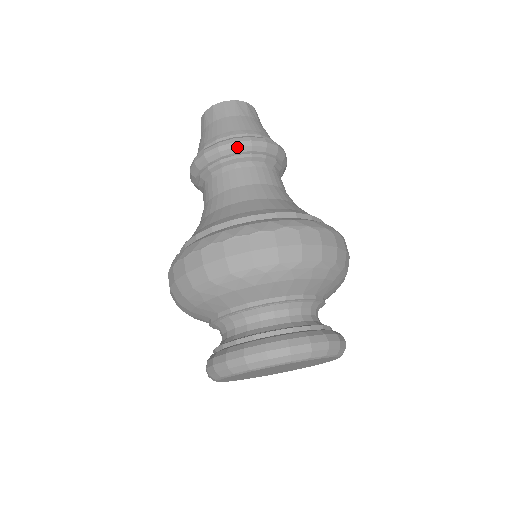
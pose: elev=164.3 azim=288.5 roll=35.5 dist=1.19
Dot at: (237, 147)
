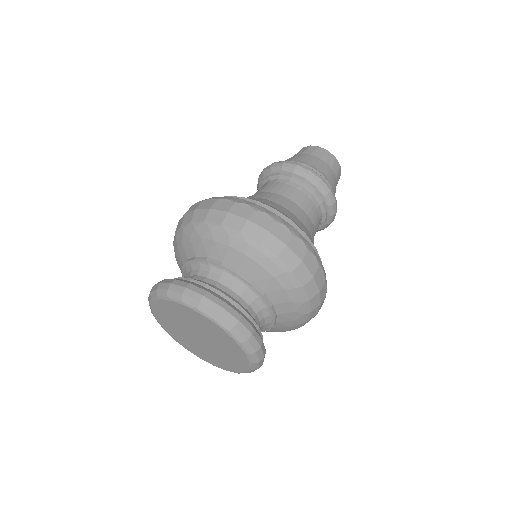
Dot at: (283, 166)
